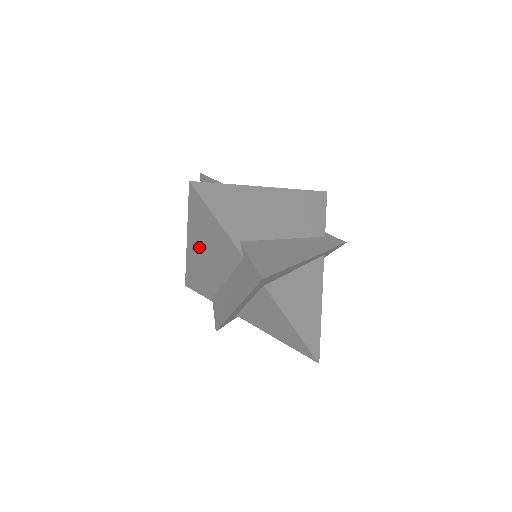
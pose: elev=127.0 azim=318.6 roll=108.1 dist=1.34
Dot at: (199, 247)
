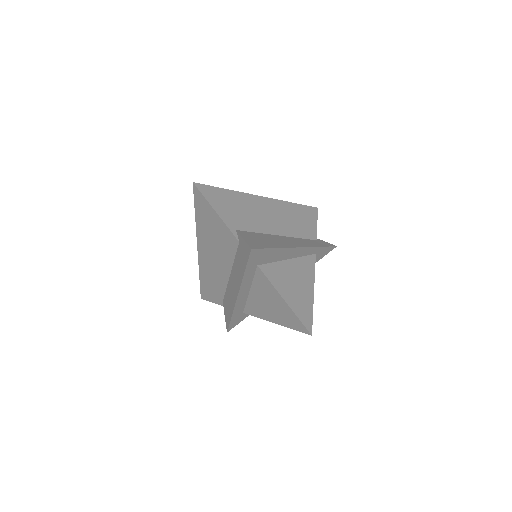
Dot at: (207, 248)
